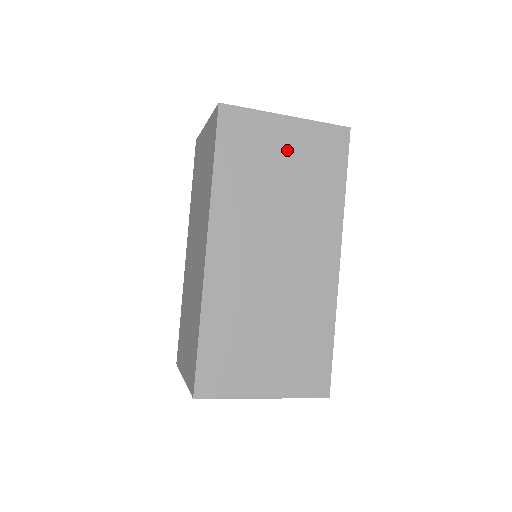
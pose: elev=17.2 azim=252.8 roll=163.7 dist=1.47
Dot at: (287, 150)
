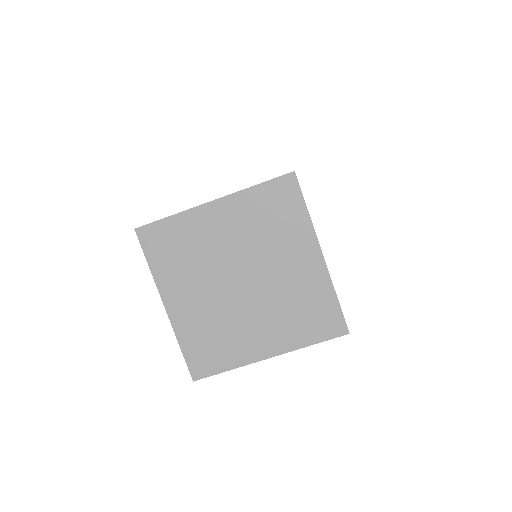
Dot at: occluded
